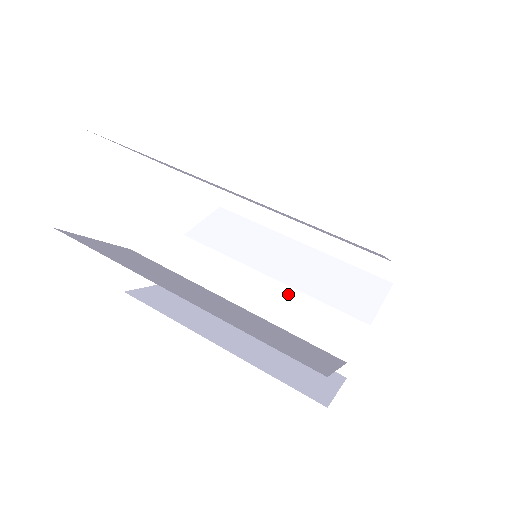
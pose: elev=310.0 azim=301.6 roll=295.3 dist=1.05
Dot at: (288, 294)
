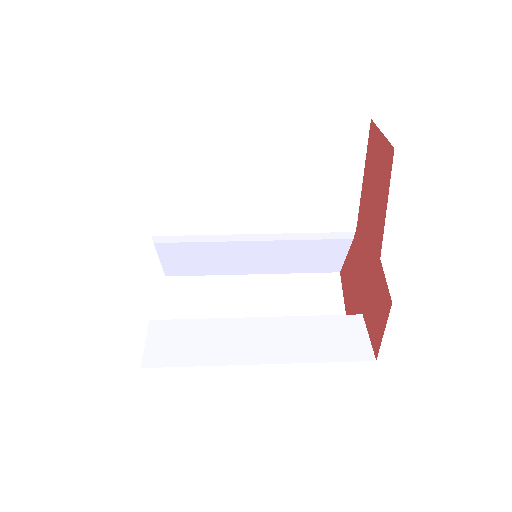
Dot at: (281, 322)
